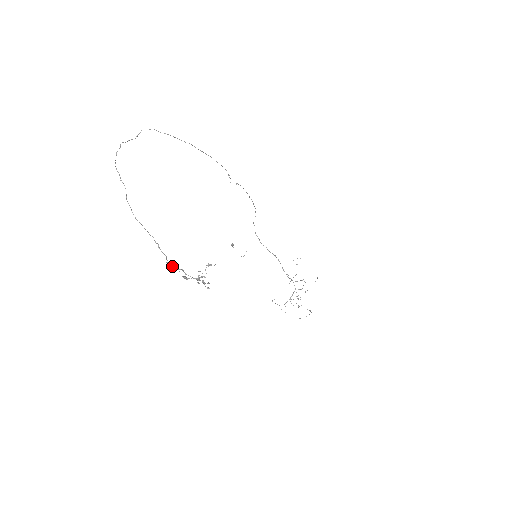
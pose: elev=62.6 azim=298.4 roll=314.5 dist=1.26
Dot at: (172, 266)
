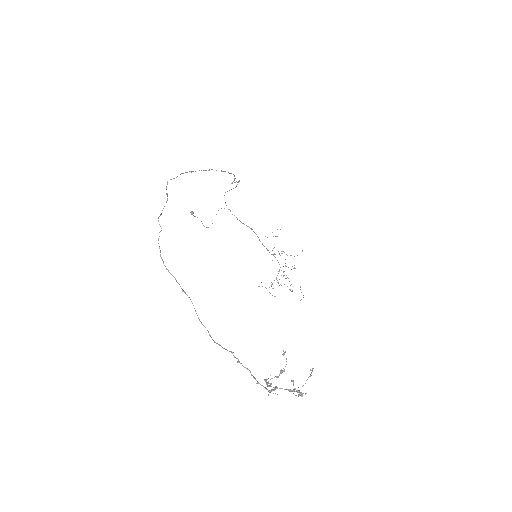
Dot at: (265, 387)
